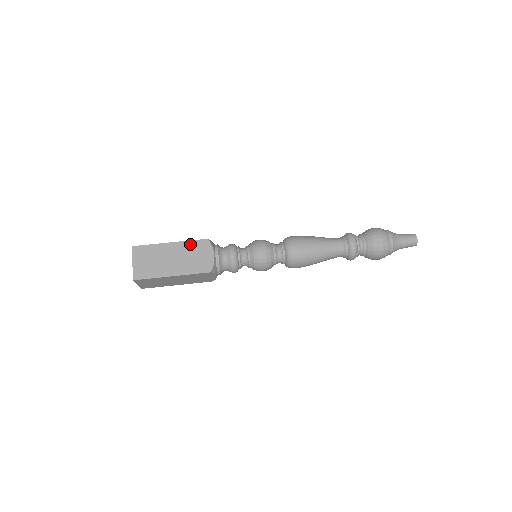
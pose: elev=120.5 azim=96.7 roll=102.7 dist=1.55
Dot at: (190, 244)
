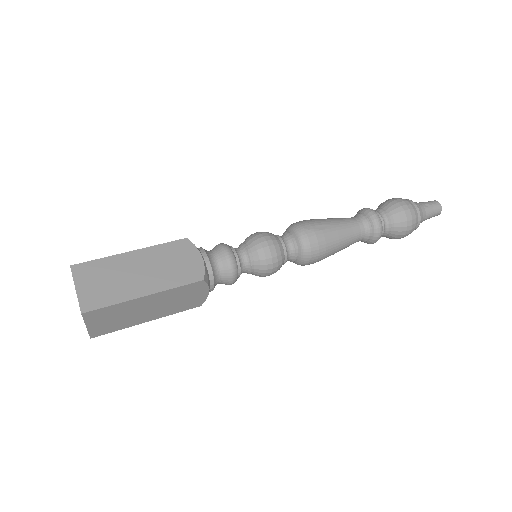
Dot at: (162, 248)
